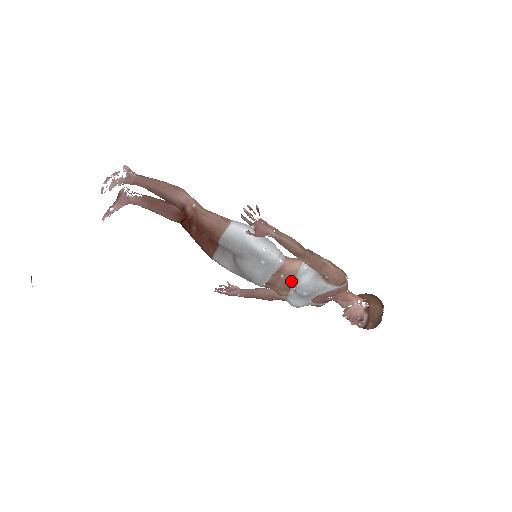
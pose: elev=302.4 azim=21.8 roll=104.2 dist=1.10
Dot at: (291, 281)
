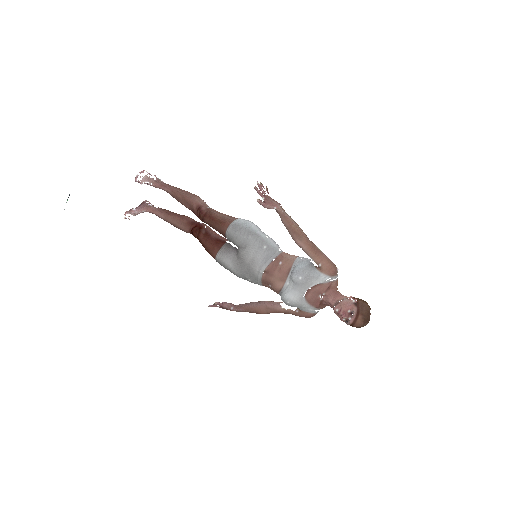
Dot at: (288, 268)
